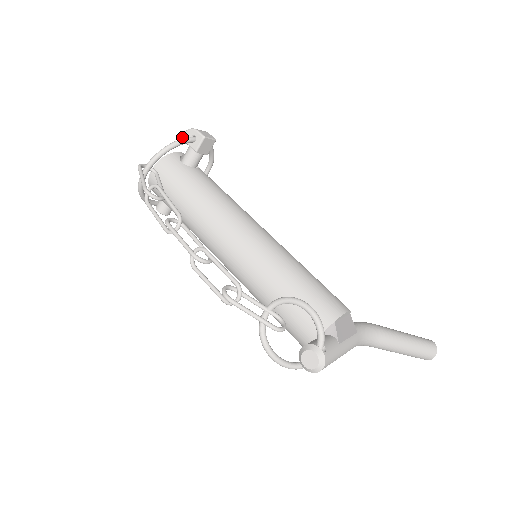
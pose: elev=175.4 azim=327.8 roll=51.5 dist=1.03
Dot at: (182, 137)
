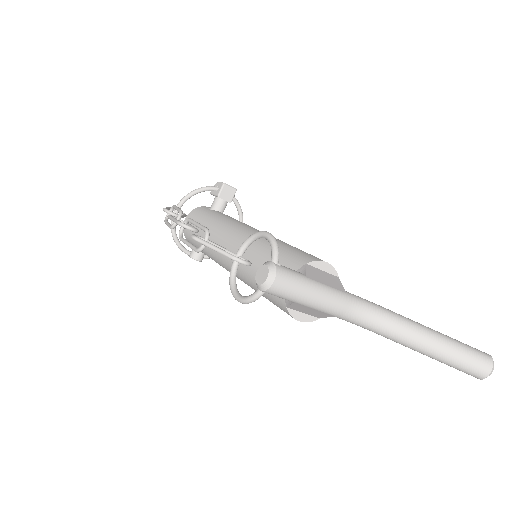
Dot at: (210, 192)
